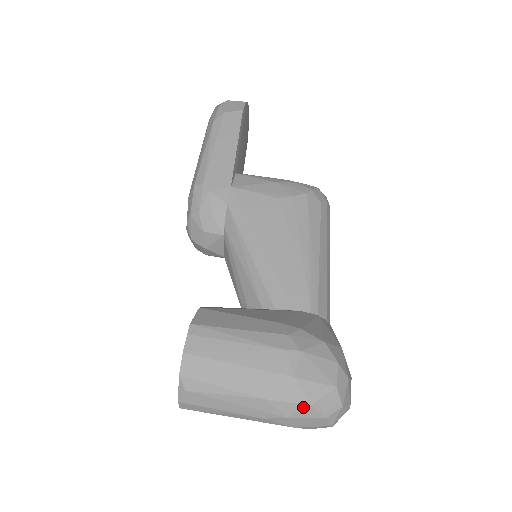
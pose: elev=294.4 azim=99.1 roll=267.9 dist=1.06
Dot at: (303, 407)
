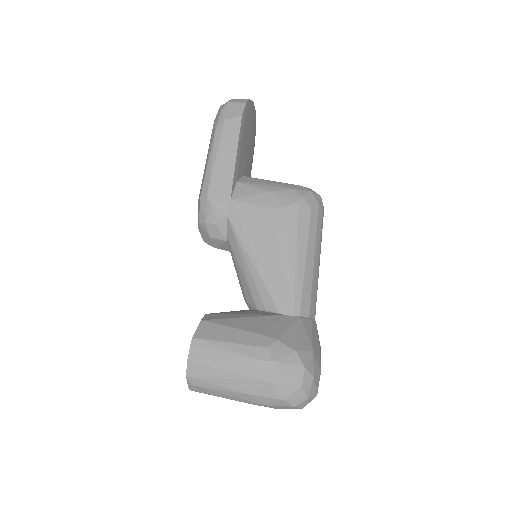
Dot at: (276, 400)
